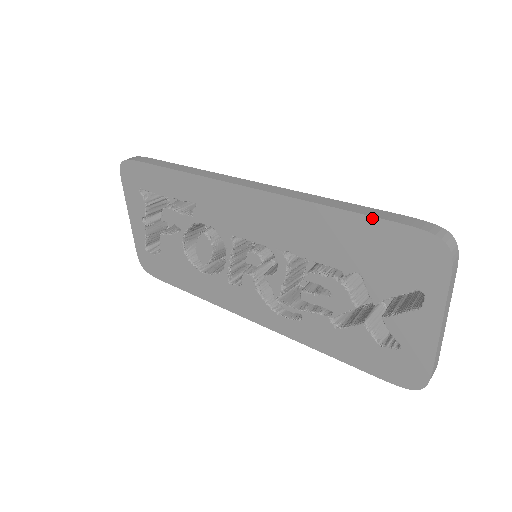
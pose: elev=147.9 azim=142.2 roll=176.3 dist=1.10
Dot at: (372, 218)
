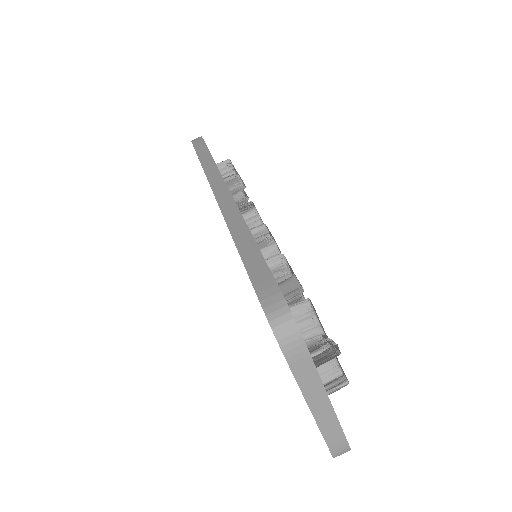
Dot at: (246, 269)
